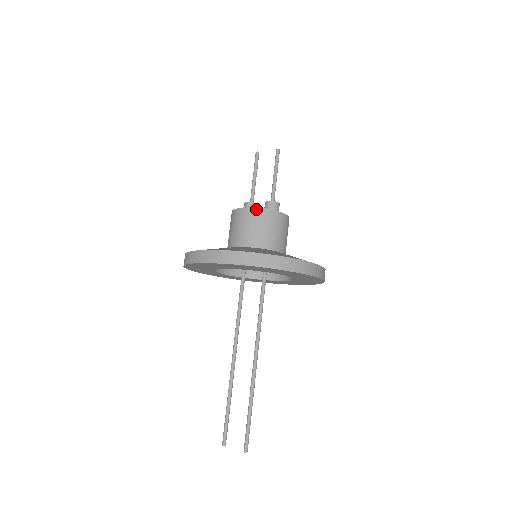
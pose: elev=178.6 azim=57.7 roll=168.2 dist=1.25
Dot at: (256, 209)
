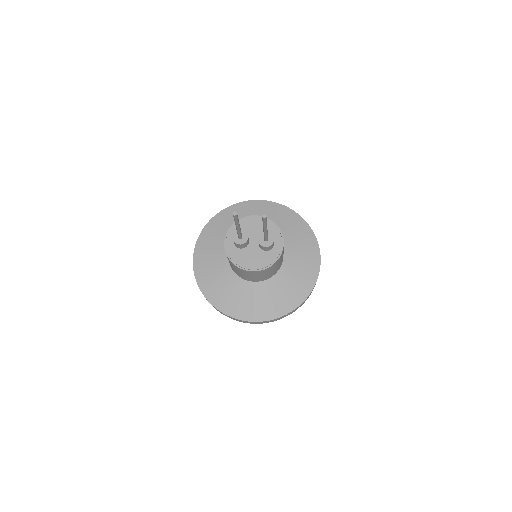
Dot at: (263, 271)
